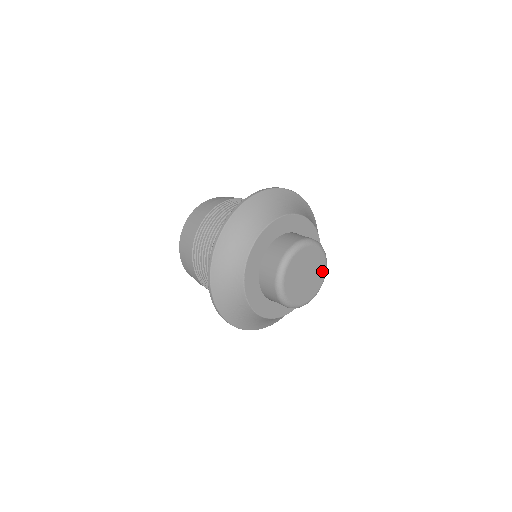
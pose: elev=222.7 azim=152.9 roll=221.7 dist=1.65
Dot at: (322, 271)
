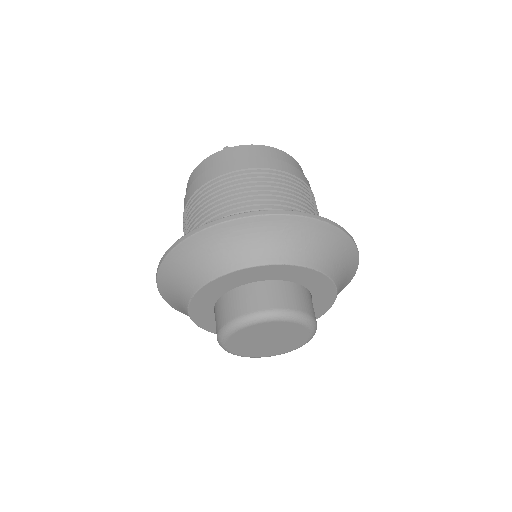
Dot at: (301, 330)
